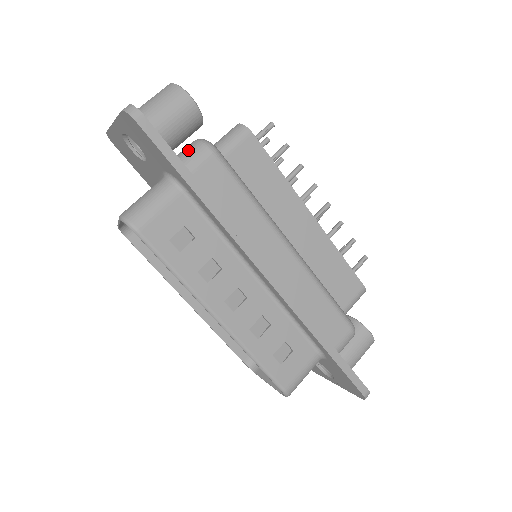
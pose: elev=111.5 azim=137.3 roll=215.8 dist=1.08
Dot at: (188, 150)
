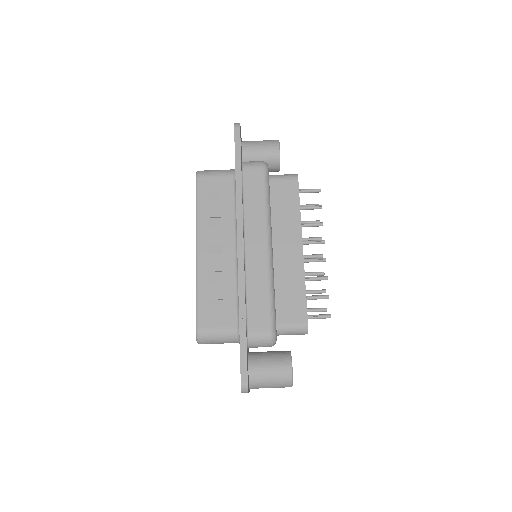
Dot at: (253, 161)
